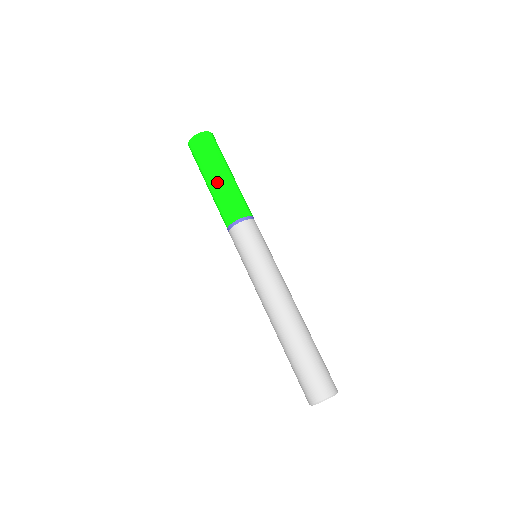
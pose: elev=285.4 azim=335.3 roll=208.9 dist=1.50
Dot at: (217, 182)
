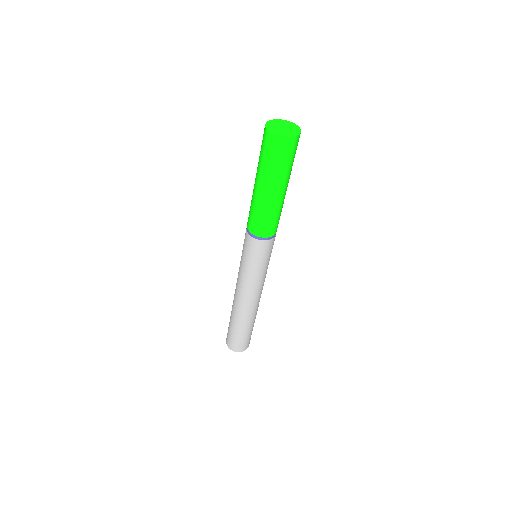
Dot at: (262, 196)
